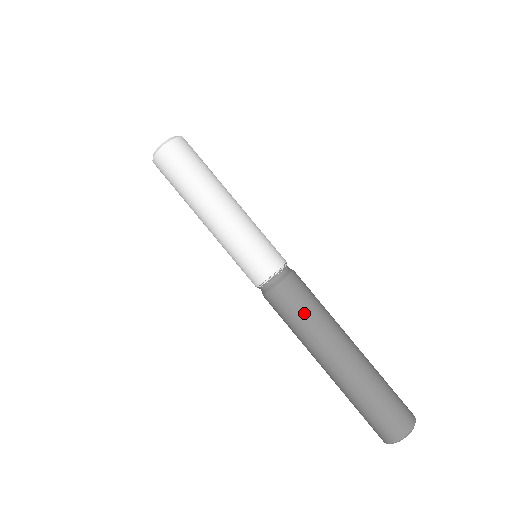
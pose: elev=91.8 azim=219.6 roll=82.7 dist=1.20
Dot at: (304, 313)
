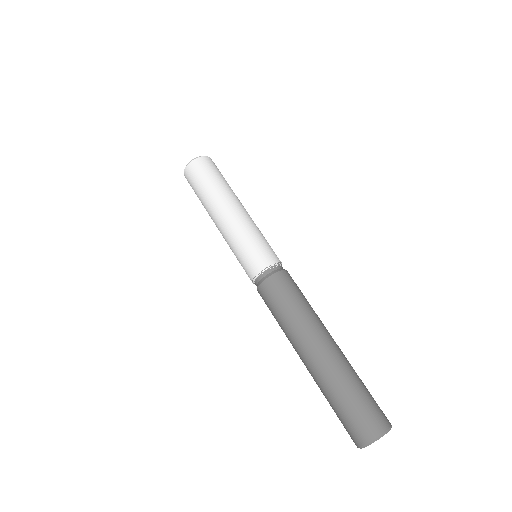
Dot at: (292, 303)
